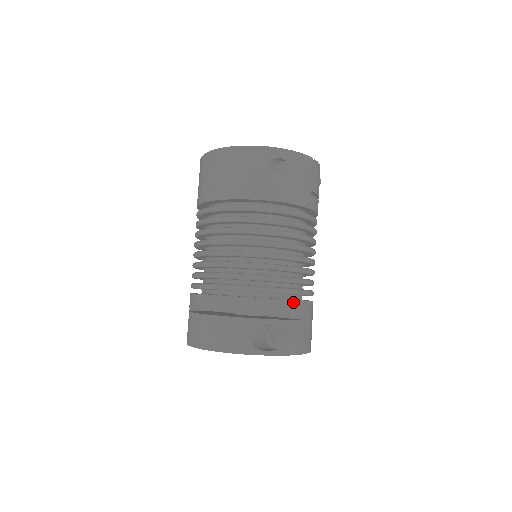
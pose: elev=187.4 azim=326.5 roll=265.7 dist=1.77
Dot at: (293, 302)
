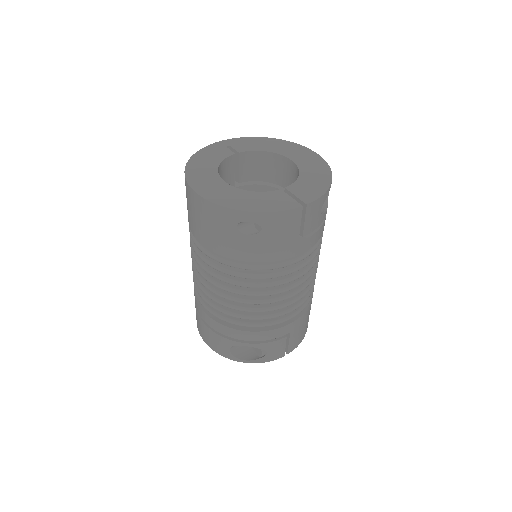
Dot at: (271, 331)
